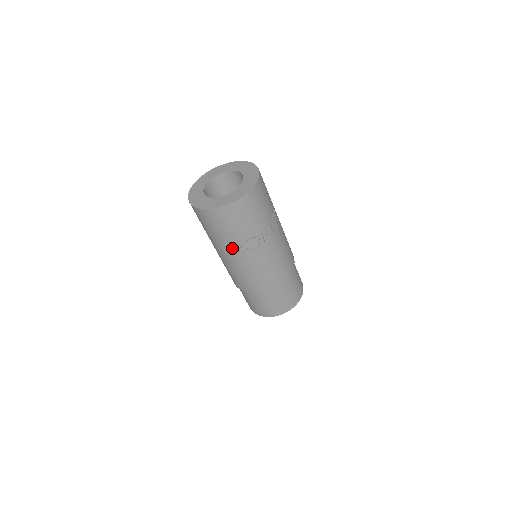
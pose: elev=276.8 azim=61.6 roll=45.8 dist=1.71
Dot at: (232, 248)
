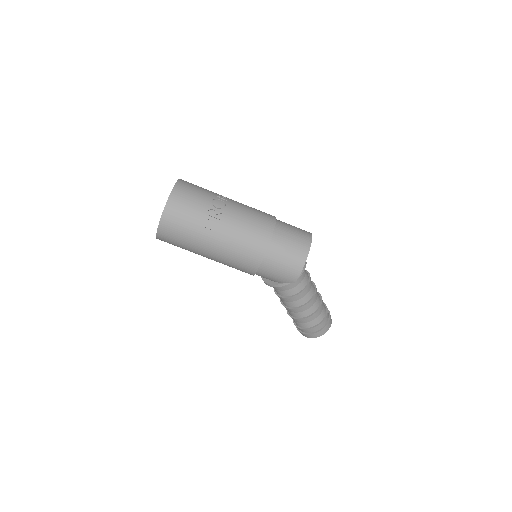
Dot at: (211, 219)
